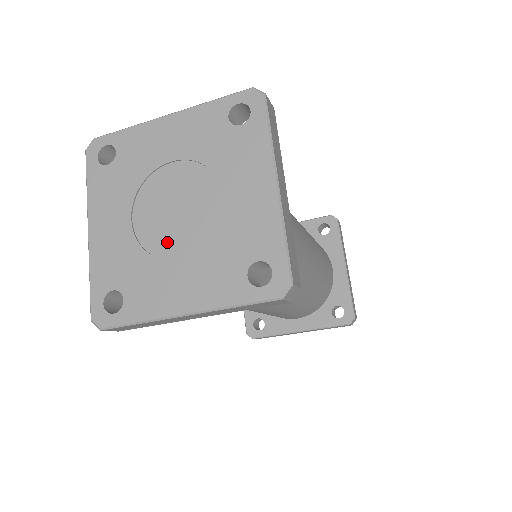
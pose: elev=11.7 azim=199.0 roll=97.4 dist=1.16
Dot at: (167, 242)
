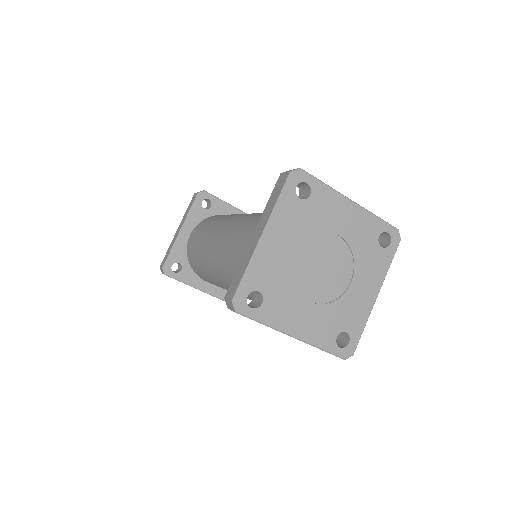
Dot at: (307, 284)
